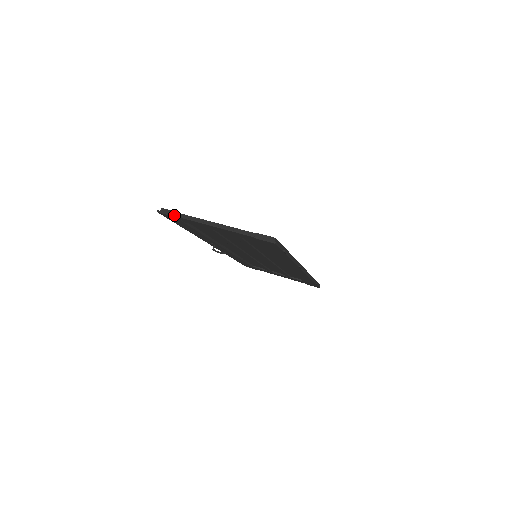
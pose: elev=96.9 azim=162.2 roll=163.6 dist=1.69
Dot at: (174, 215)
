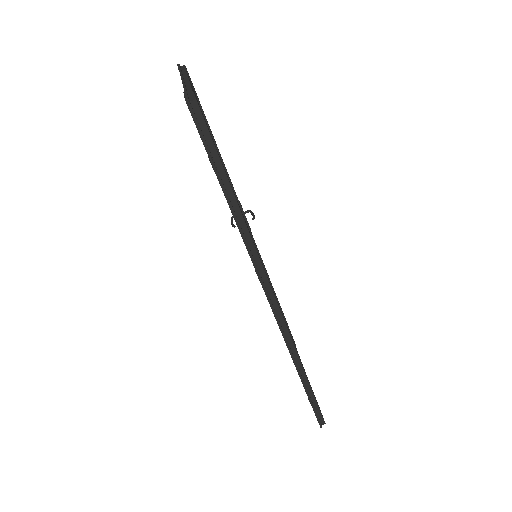
Dot at: (180, 67)
